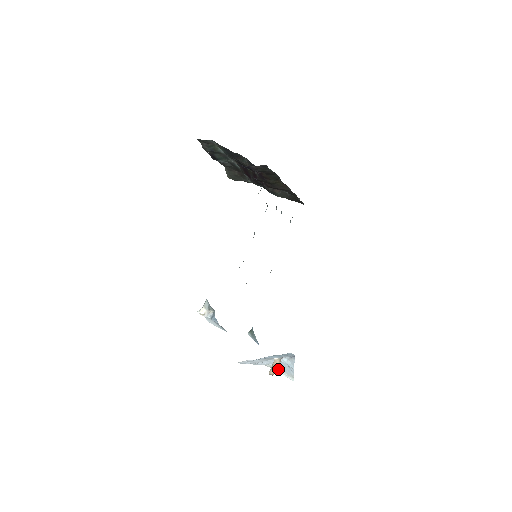
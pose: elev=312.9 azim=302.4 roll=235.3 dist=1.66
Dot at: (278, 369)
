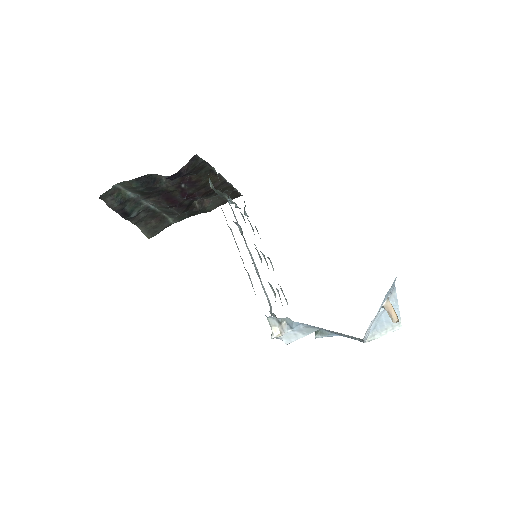
Dot at: (379, 332)
